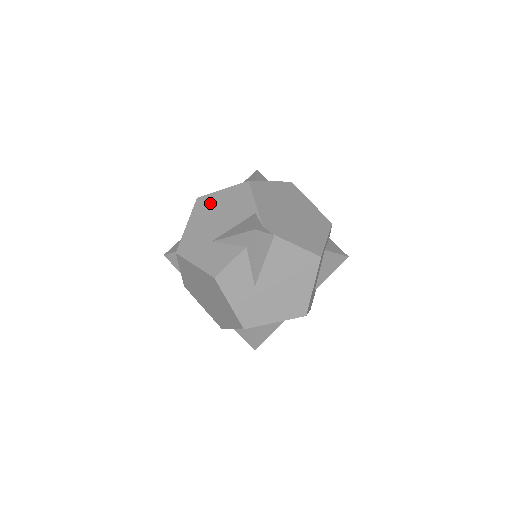
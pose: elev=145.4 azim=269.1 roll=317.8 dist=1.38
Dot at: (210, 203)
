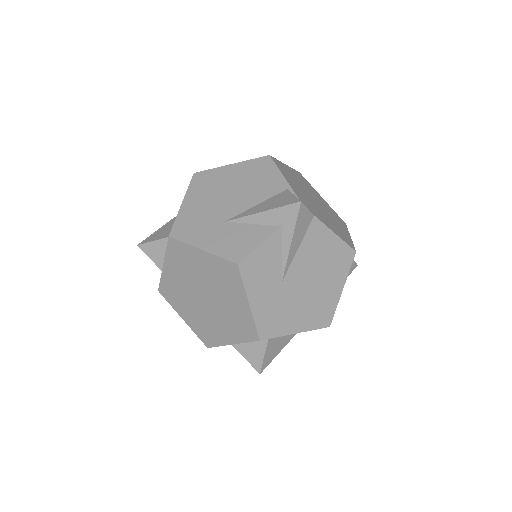
Dot at: (216, 178)
